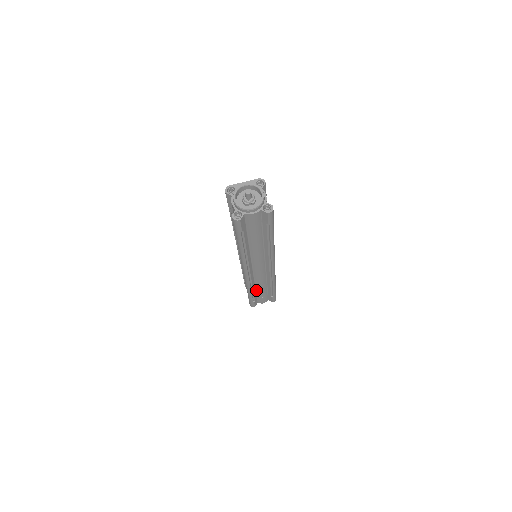
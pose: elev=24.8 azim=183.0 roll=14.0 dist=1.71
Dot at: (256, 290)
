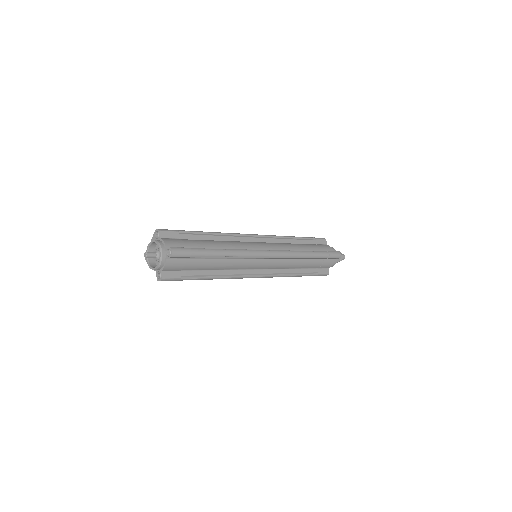
Dot at: (303, 268)
